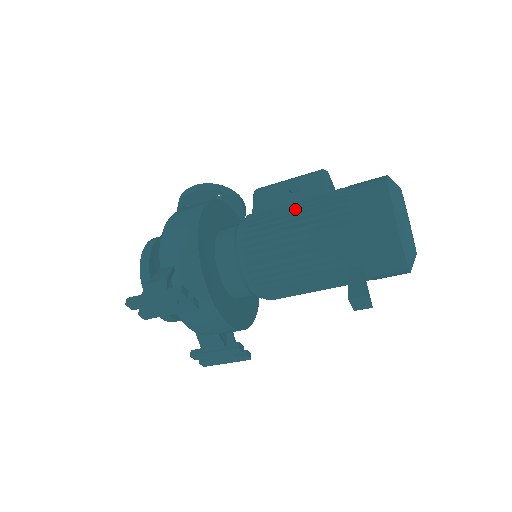
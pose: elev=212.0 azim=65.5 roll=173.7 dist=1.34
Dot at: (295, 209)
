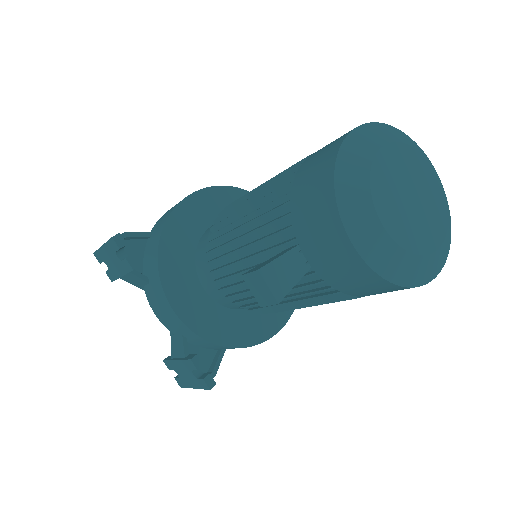
Dot at: occluded
